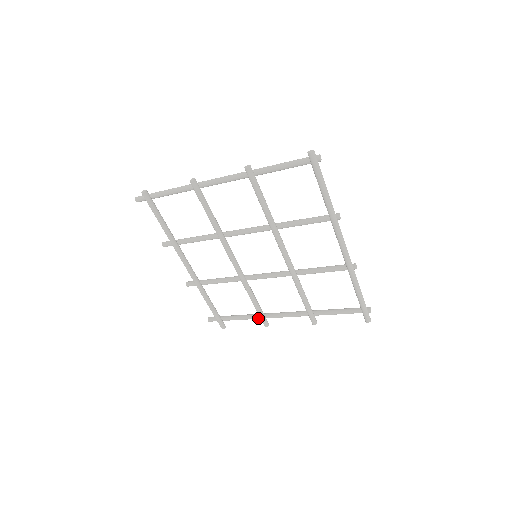
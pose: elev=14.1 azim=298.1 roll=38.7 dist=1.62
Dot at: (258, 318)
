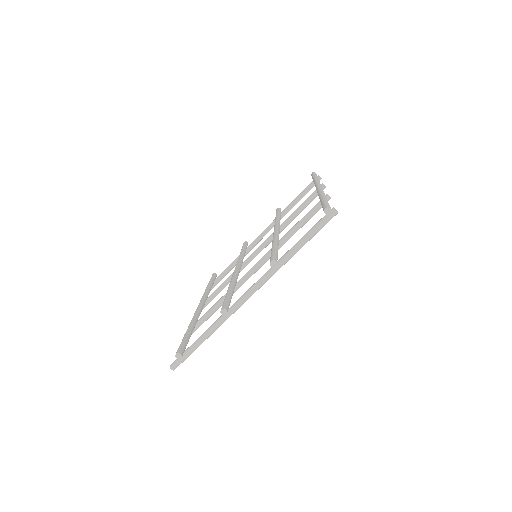
Dot at: (222, 316)
